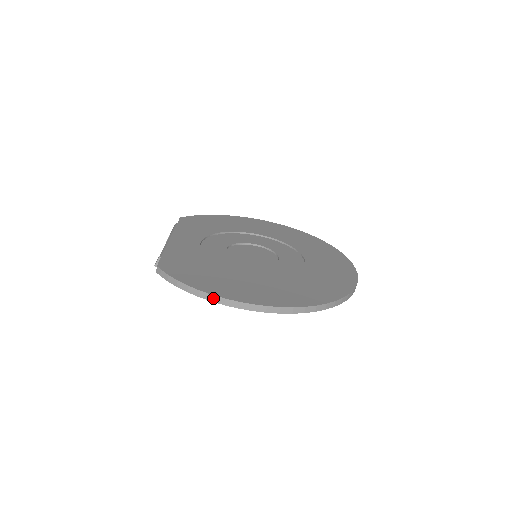
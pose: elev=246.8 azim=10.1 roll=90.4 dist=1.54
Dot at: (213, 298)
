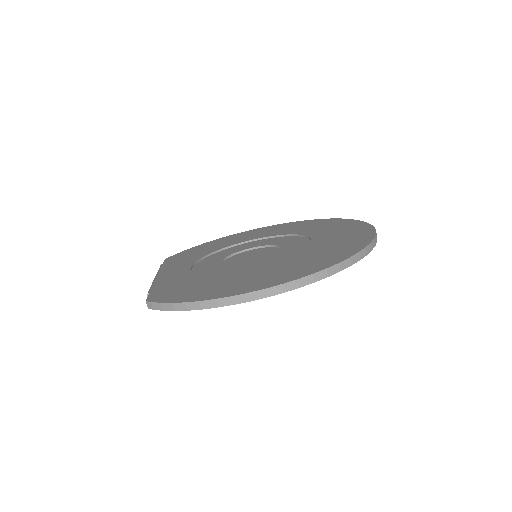
Dot at: (217, 303)
